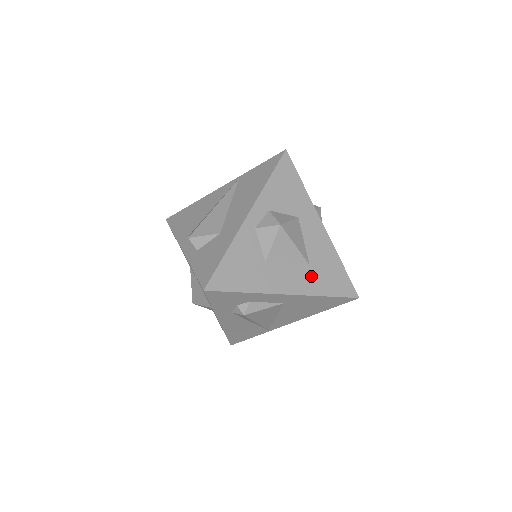
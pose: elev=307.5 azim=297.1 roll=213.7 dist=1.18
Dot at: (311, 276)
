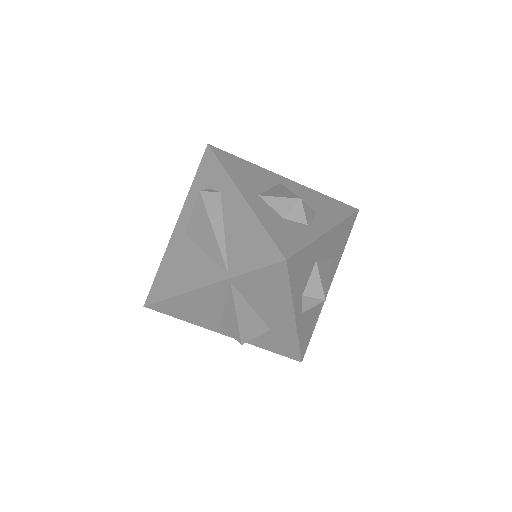
Dot at: (335, 259)
